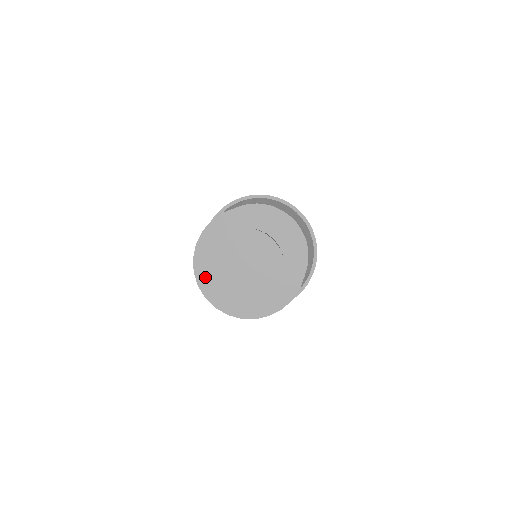
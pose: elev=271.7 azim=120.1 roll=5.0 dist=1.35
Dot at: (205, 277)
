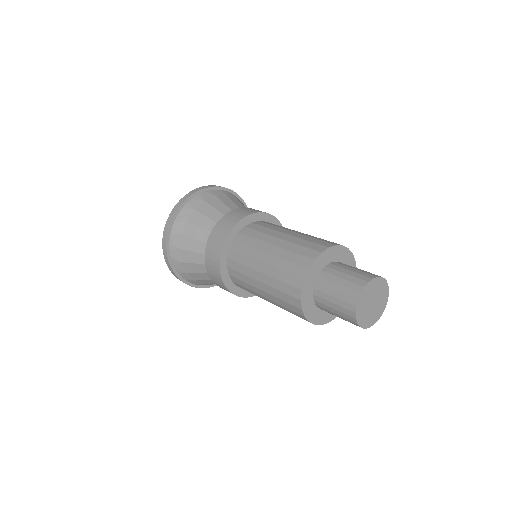
Dot at: (307, 294)
